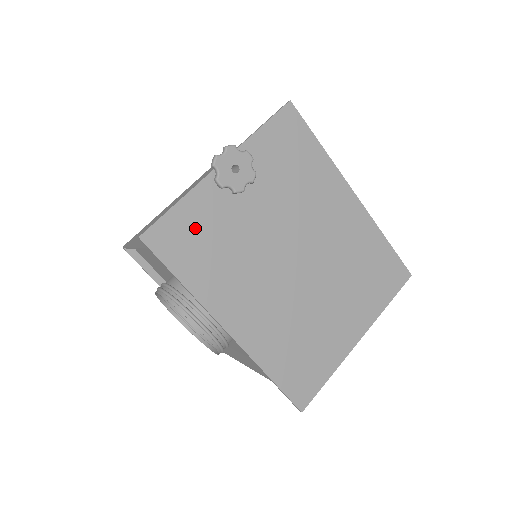
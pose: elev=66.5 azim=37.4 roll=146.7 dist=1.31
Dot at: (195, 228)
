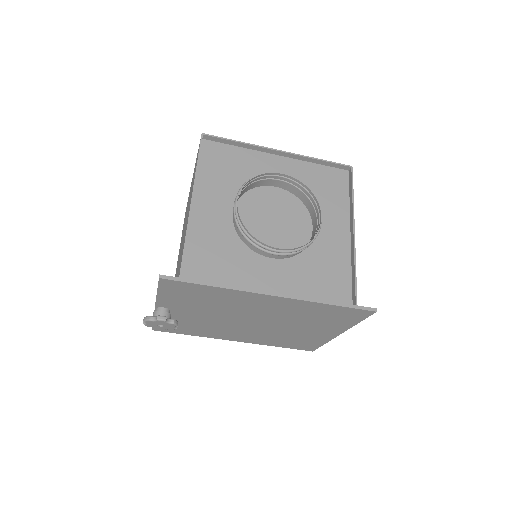
Dot at: occluded
